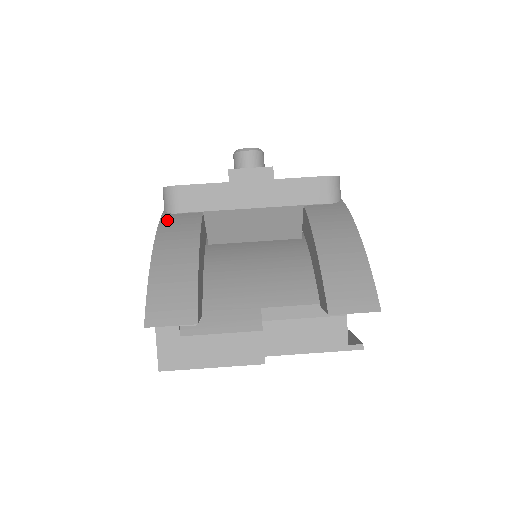
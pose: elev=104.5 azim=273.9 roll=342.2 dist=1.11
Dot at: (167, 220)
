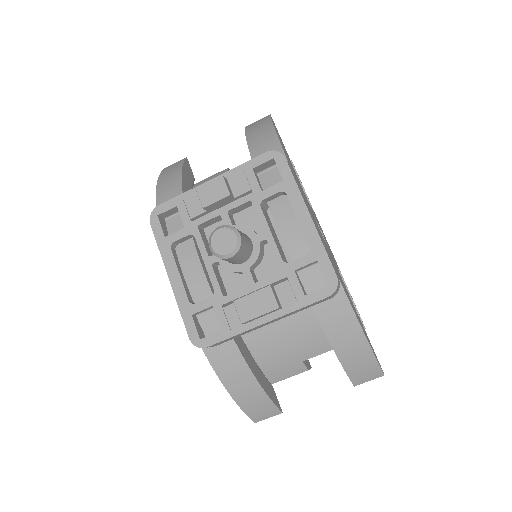
Dot at: (214, 359)
